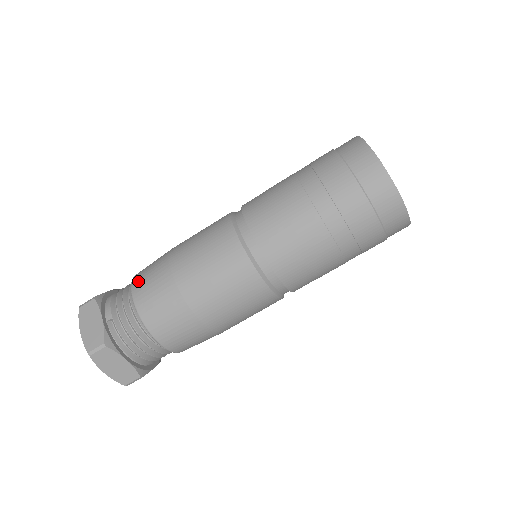
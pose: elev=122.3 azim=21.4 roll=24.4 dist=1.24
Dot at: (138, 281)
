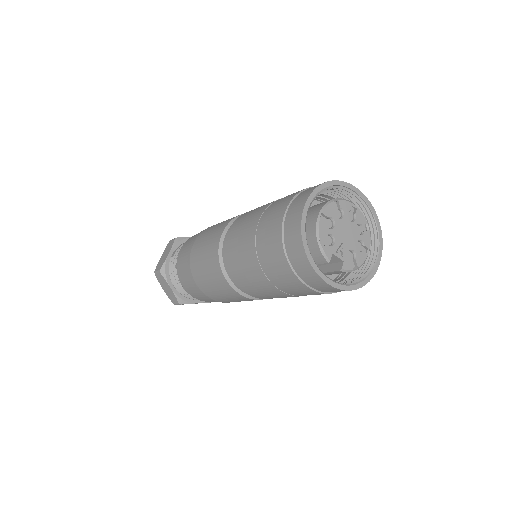
Dot at: occluded
